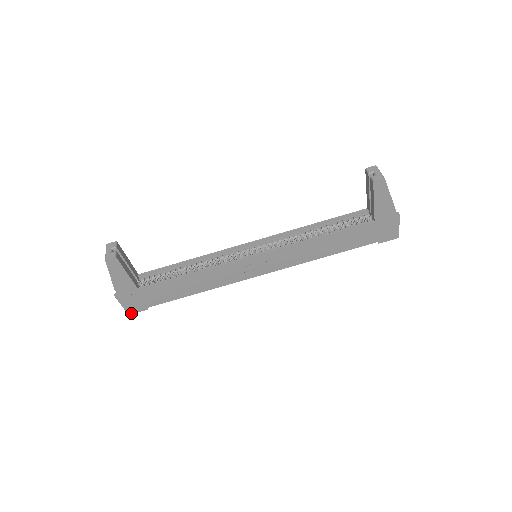
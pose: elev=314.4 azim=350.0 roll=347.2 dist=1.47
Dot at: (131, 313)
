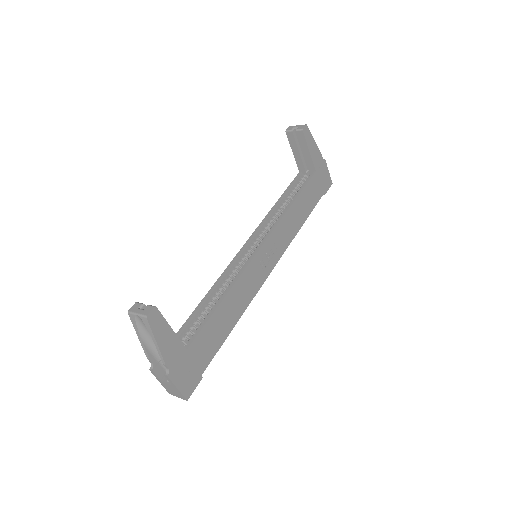
Dot at: (188, 396)
